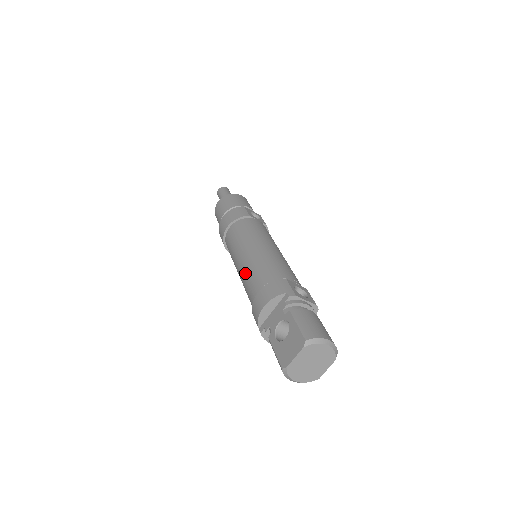
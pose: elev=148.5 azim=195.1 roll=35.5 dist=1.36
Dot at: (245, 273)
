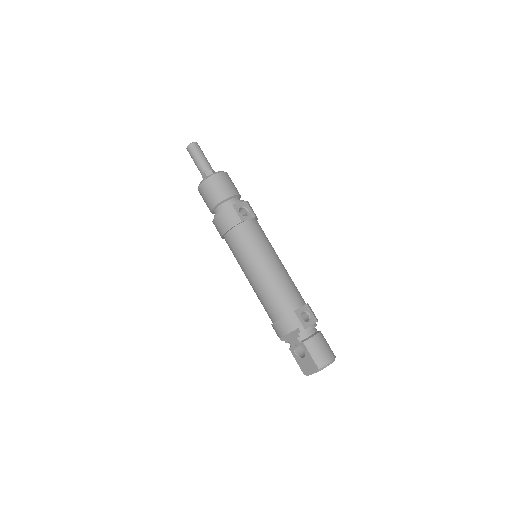
Dot at: (258, 293)
